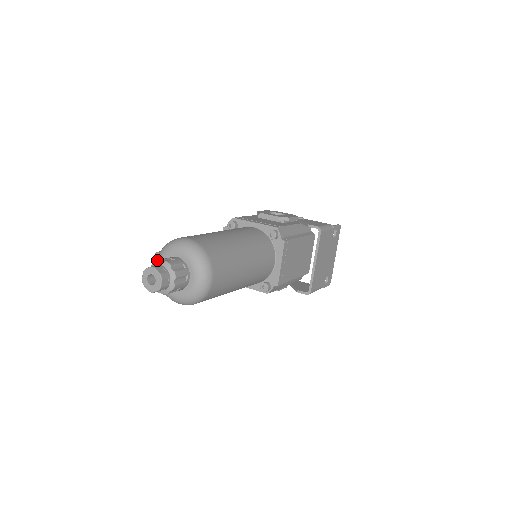
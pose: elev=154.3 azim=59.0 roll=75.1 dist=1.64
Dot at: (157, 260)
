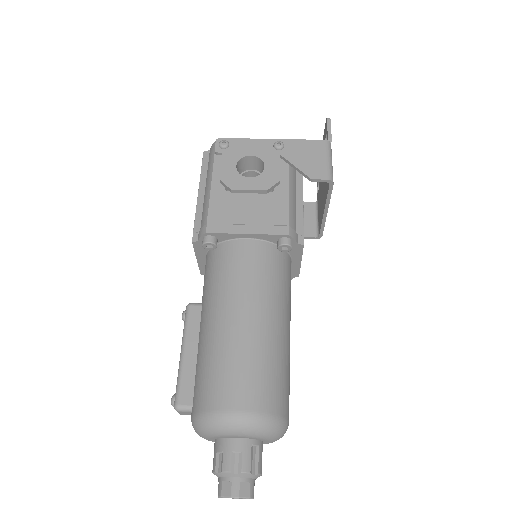
Dot at: (224, 473)
